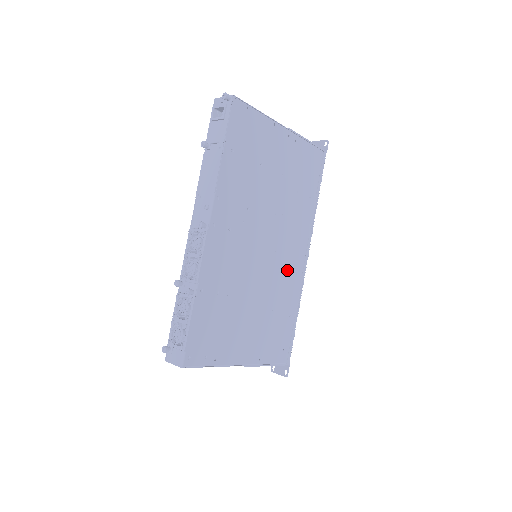
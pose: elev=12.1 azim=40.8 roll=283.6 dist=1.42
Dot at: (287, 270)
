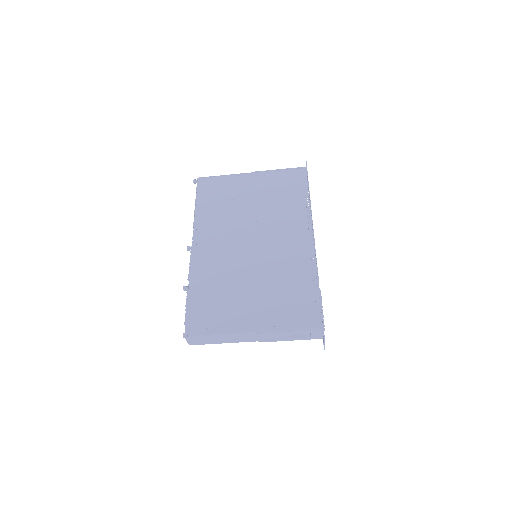
Dot at: (287, 253)
